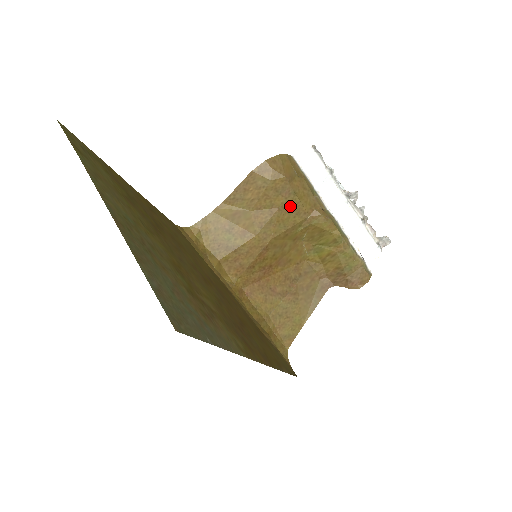
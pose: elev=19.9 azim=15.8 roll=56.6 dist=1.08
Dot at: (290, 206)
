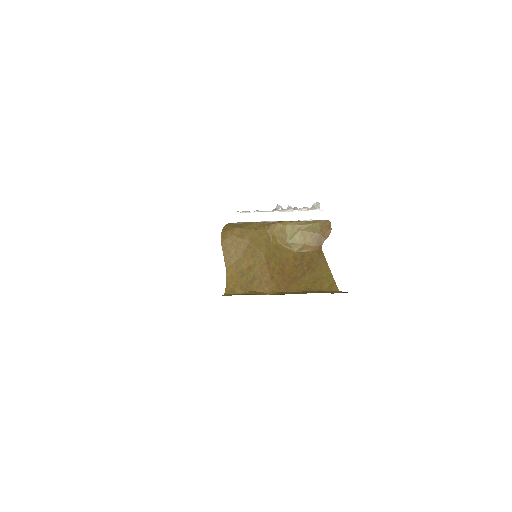
Dot at: (254, 236)
